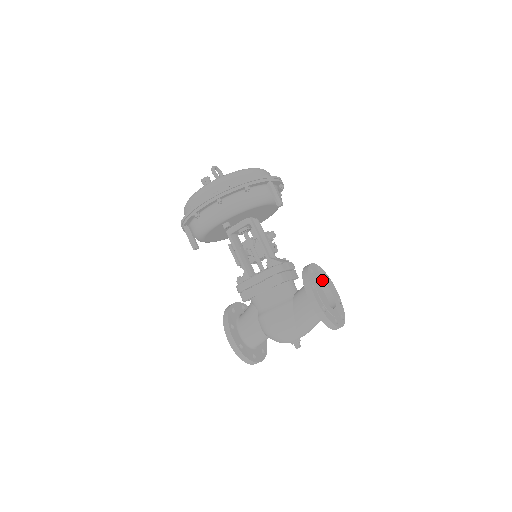
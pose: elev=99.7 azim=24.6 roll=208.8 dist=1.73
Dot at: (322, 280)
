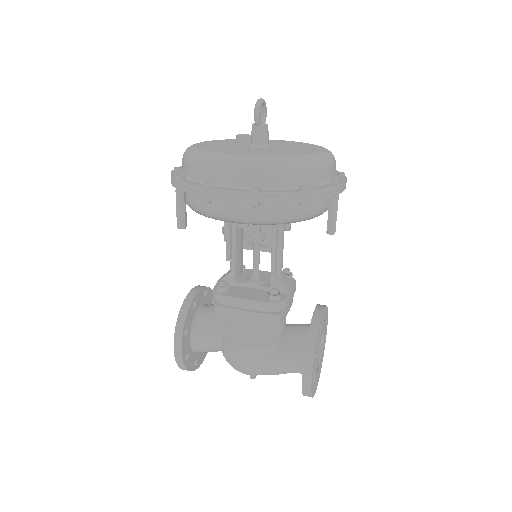
Dot at: (323, 330)
